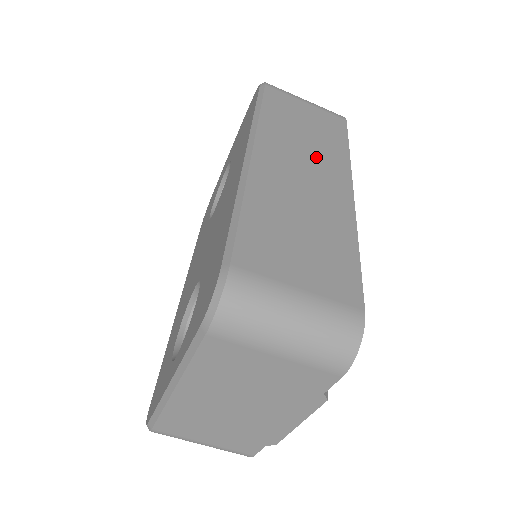
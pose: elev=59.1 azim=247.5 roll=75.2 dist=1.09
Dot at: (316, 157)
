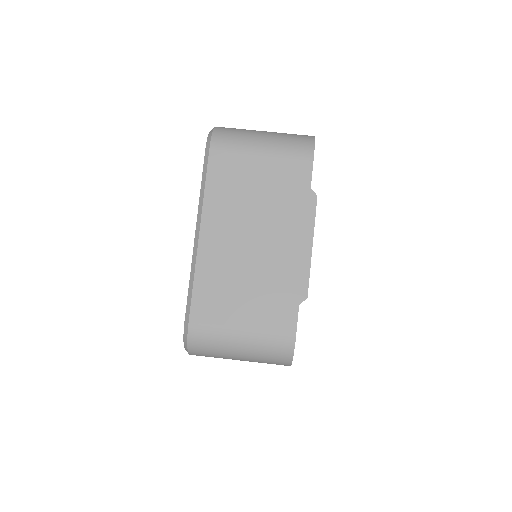
Dot at: occluded
